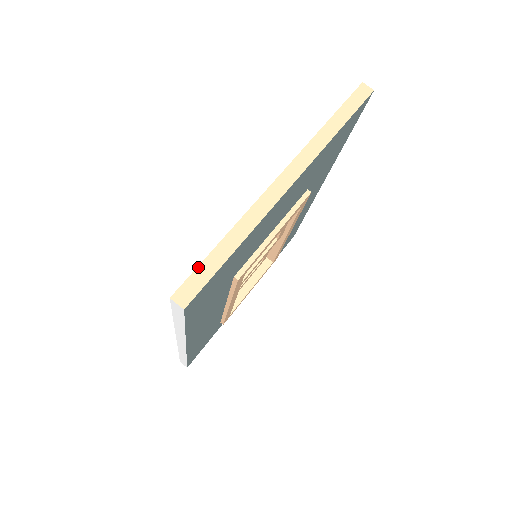
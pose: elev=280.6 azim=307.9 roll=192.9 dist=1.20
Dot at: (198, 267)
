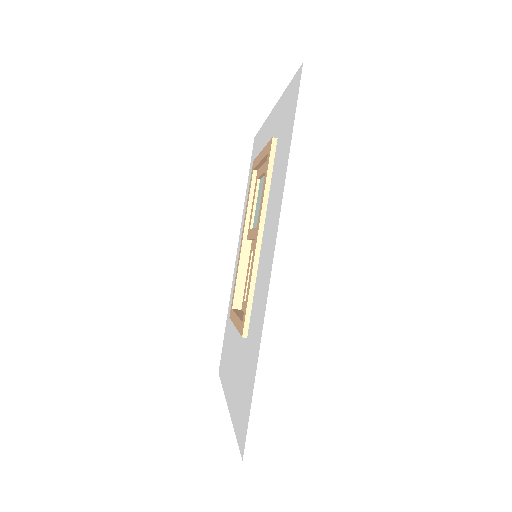
Dot at: (220, 379)
